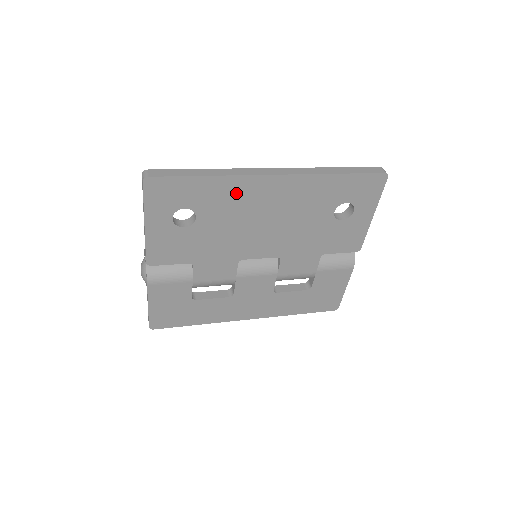
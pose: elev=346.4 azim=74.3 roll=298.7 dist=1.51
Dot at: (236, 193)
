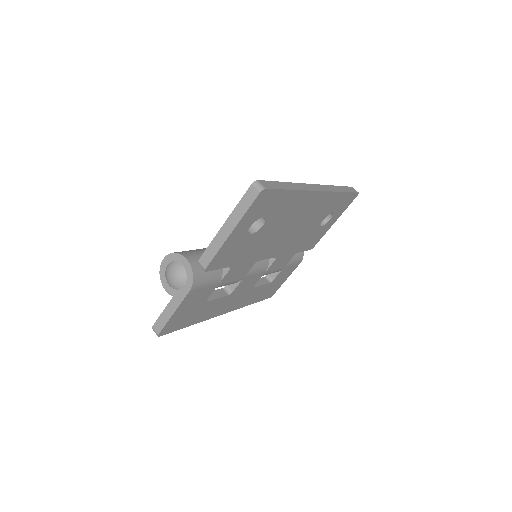
Dot at: (295, 205)
